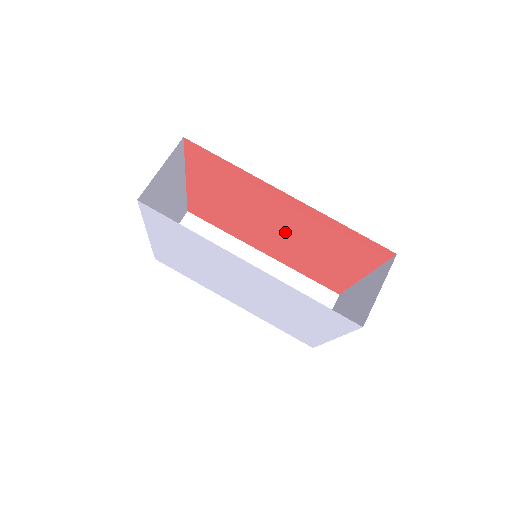
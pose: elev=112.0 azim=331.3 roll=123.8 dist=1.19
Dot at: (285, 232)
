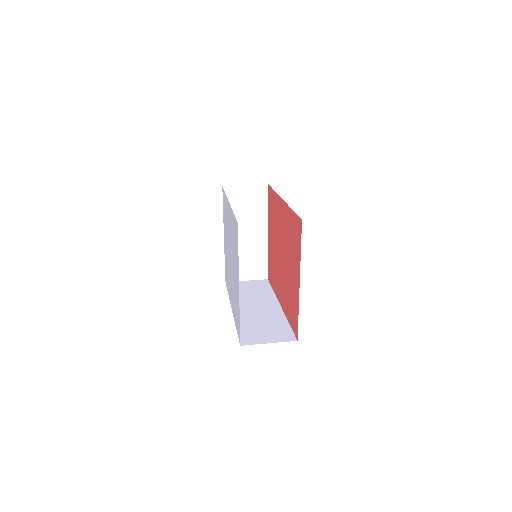
Dot at: (284, 254)
